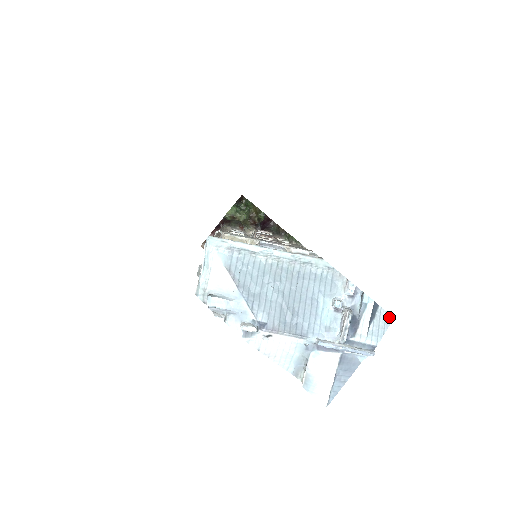
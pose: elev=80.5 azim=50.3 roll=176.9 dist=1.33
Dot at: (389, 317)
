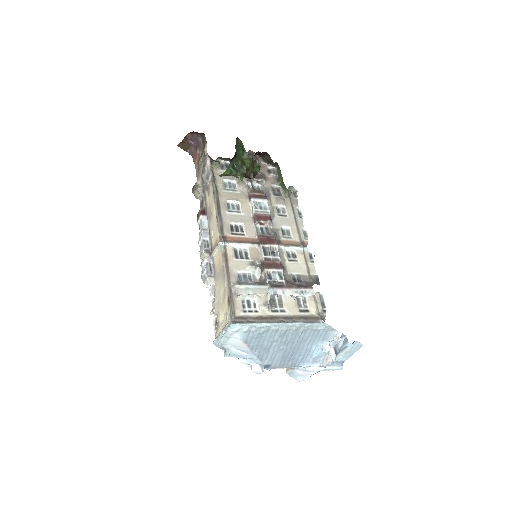
Dot at: (360, 345)
